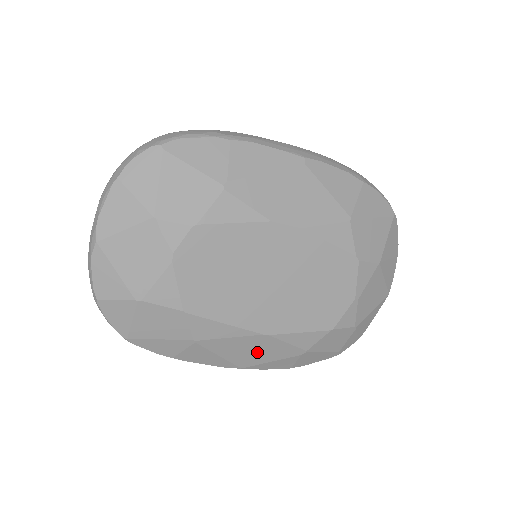
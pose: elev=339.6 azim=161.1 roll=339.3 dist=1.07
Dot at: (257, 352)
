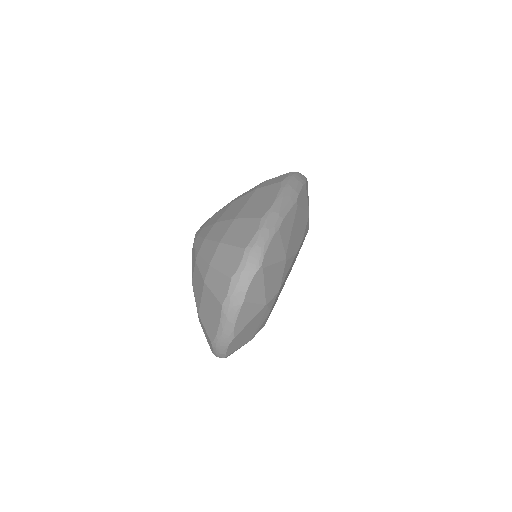
Dot at: occluded
